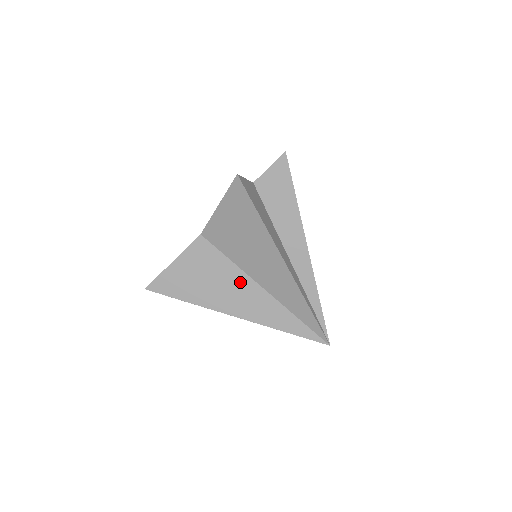
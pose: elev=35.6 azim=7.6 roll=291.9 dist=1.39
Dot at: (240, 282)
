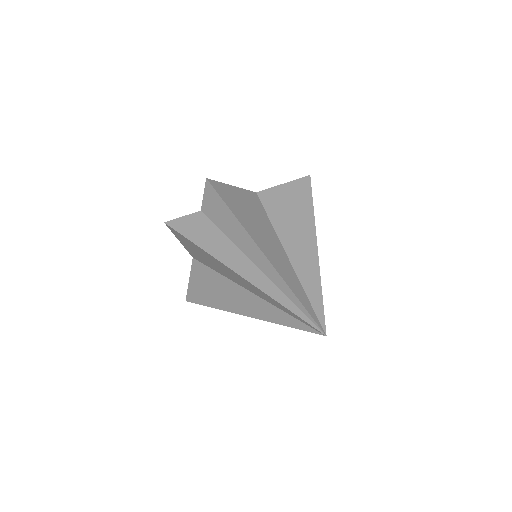
Dot at: (235, 290)
